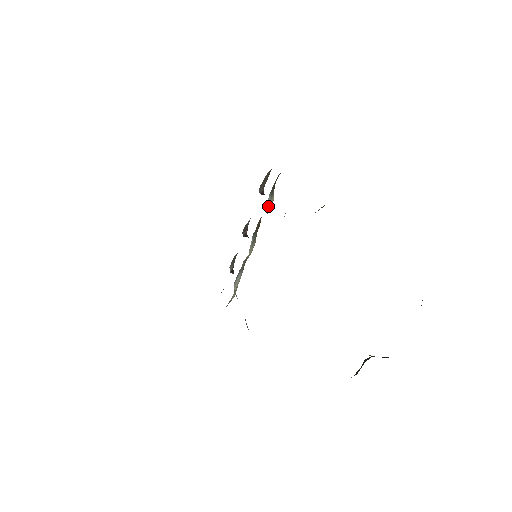
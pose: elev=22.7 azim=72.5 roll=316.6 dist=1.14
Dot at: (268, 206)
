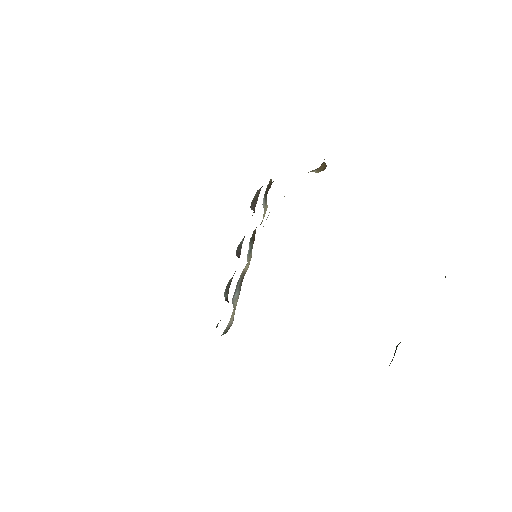
Dot at: occluded
